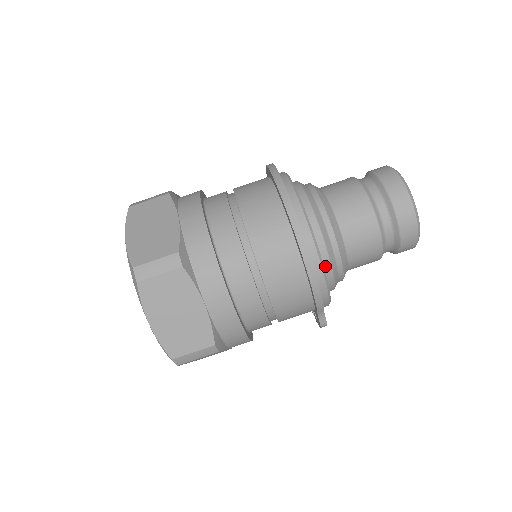
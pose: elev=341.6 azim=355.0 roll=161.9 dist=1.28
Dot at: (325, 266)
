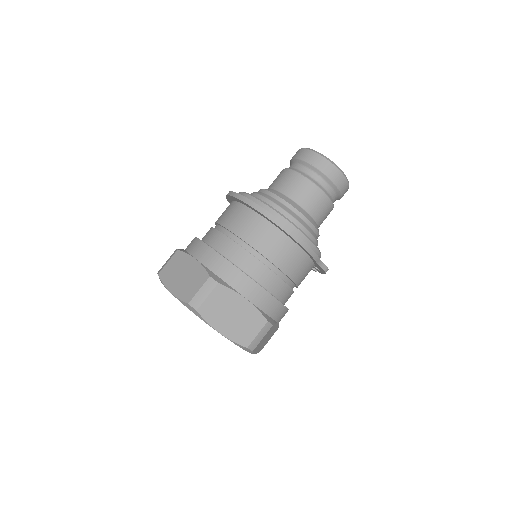
Dot at: occluded
